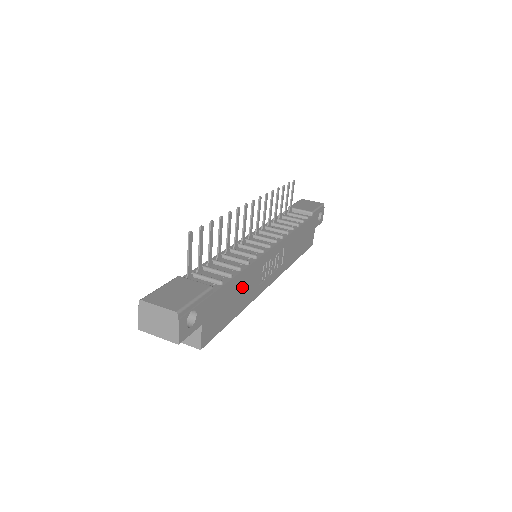
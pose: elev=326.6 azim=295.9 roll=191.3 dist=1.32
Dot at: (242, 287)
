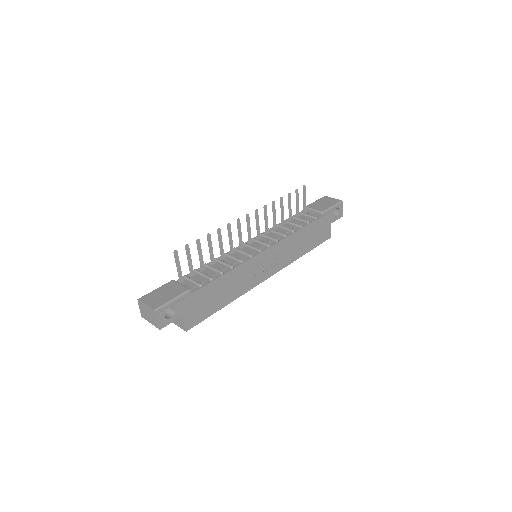
Dot at: (227, 285)
